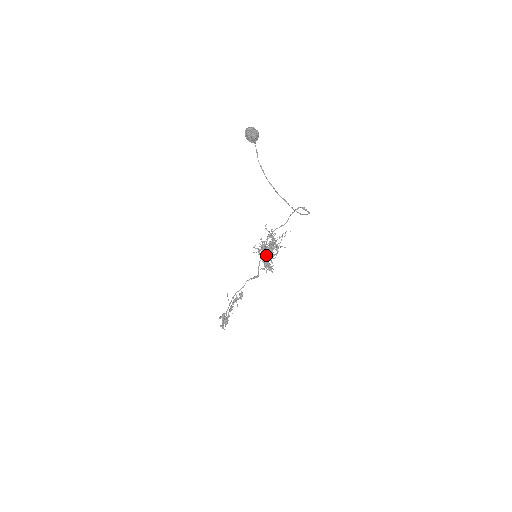
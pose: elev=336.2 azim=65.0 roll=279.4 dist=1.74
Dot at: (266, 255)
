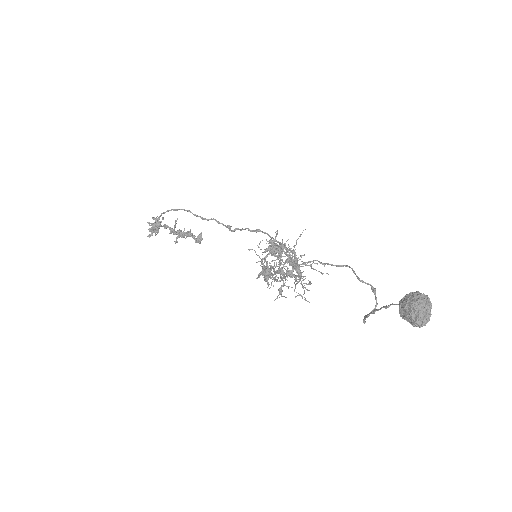
Dot at: occluded
